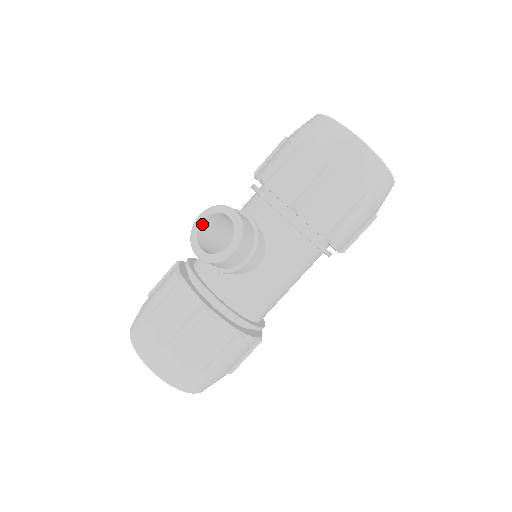
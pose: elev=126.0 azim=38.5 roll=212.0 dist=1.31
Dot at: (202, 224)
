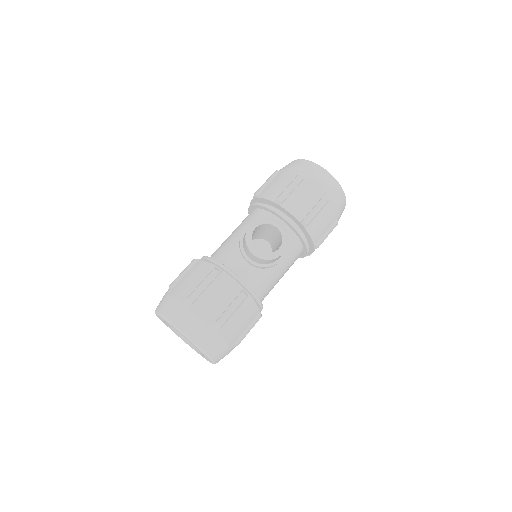
Dot at: (253, 231)
